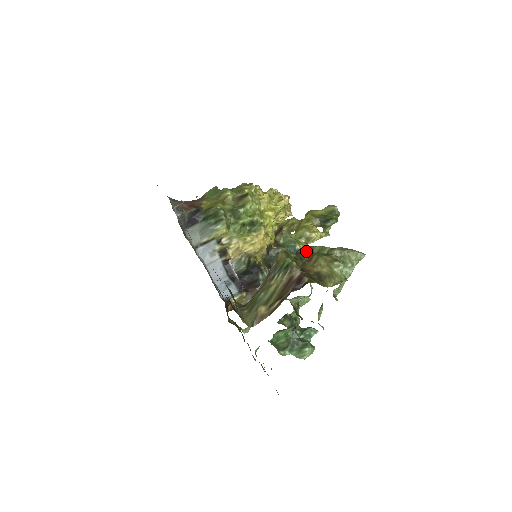
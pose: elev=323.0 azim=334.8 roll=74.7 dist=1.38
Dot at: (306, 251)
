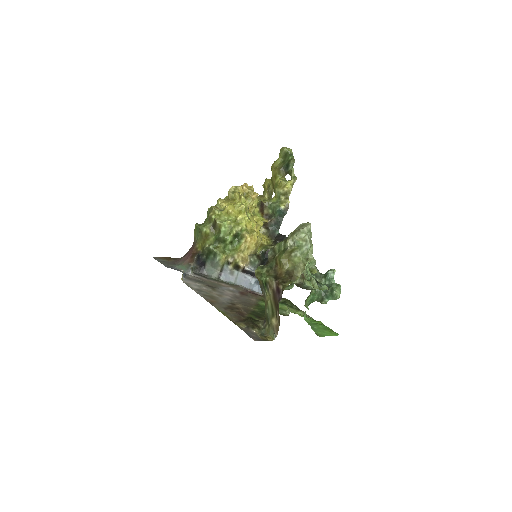
Dot at: (272, 255)
